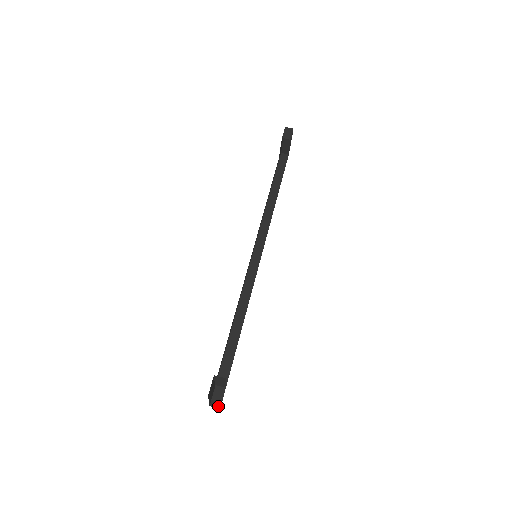
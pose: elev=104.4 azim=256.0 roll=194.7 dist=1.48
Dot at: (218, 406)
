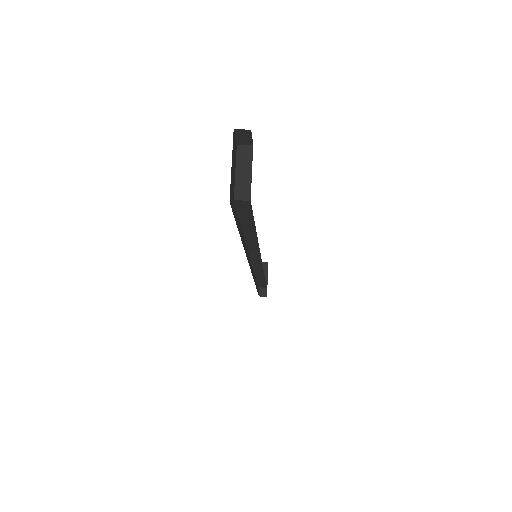
Dot at: occluded
